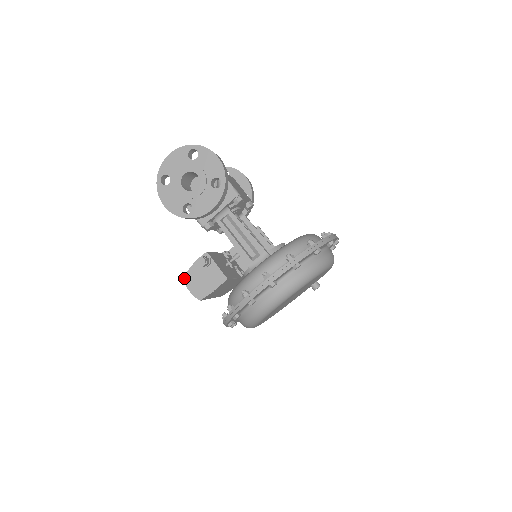
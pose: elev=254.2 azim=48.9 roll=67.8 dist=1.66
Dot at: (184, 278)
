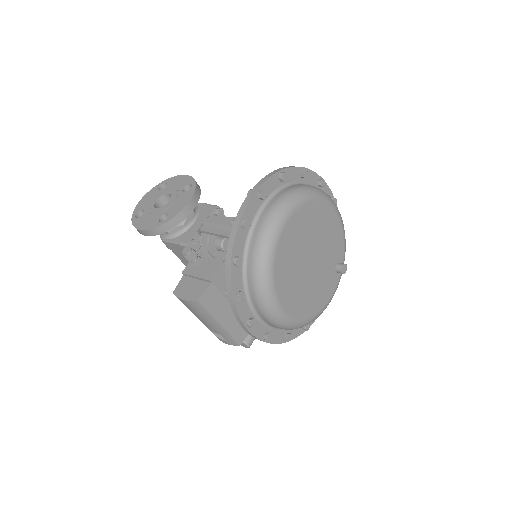
Dot at: (175, 292)
